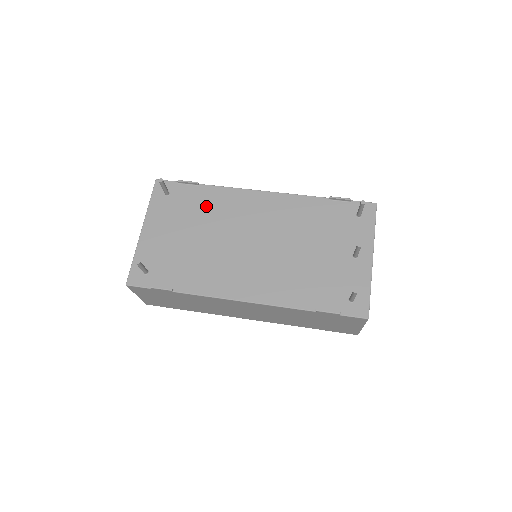
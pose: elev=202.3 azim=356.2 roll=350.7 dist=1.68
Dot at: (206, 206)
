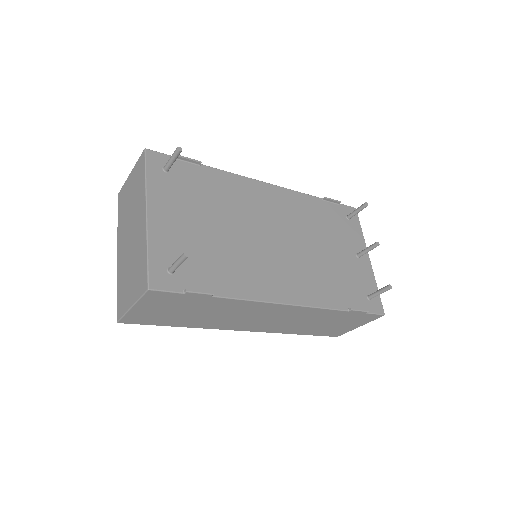
Dot at: (216, 192)
